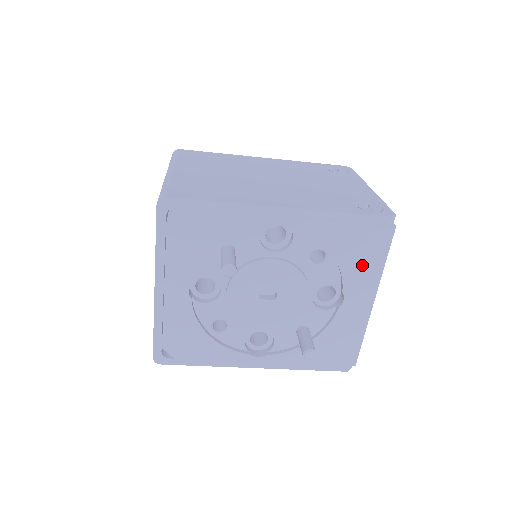
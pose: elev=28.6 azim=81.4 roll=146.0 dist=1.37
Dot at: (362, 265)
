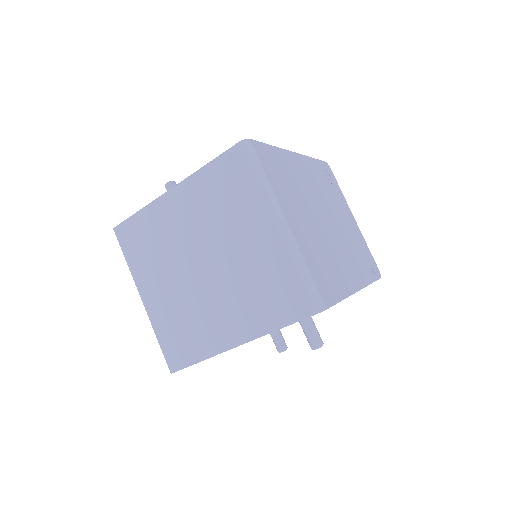
Dot at: occluded
